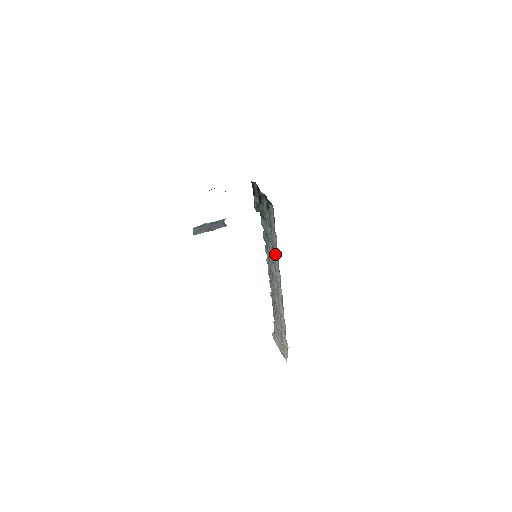
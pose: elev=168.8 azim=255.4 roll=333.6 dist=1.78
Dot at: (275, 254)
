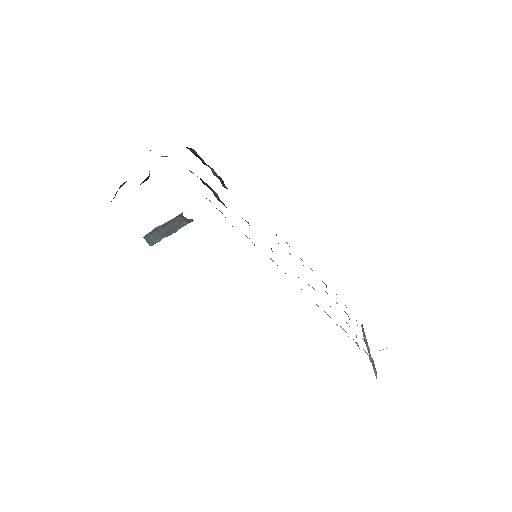
Dot at: (271, 259)
